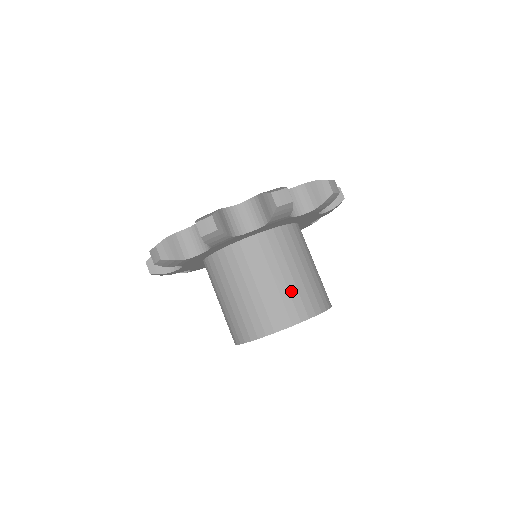
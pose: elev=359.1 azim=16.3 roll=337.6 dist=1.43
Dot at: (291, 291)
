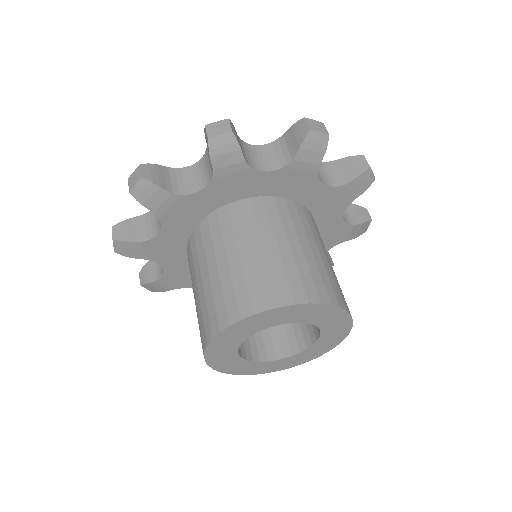
Dot at: (215, 290)
